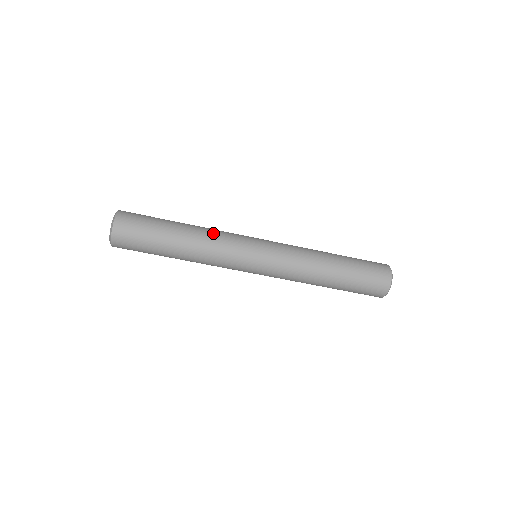
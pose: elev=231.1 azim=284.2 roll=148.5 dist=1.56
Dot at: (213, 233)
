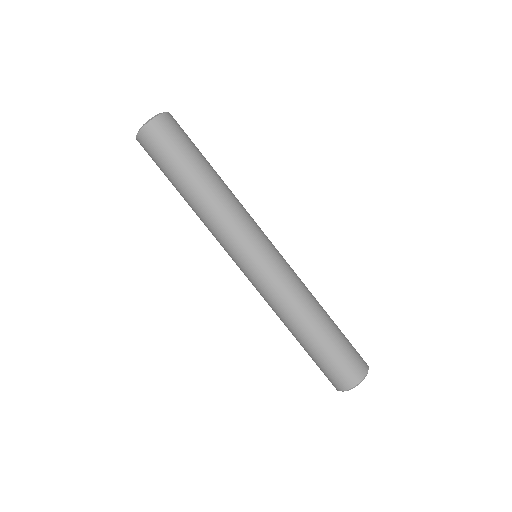
Dot at: (233, 203)
